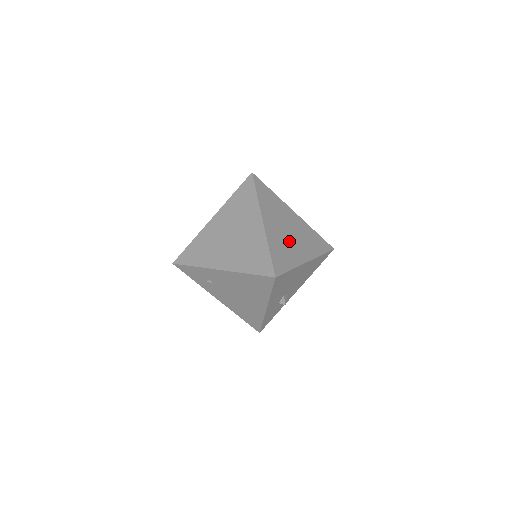
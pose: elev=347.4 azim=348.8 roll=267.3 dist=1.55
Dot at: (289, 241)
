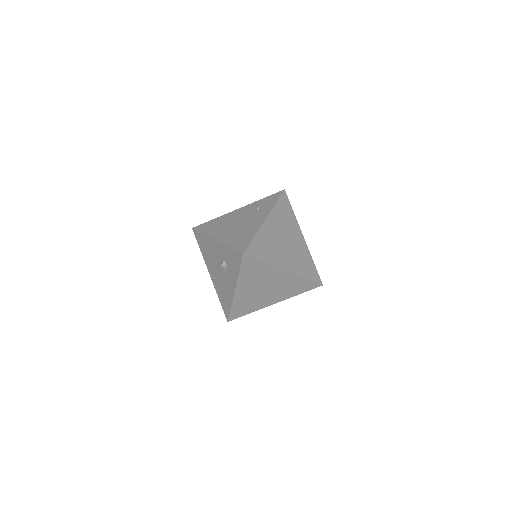
Dot at: (294, 249)
